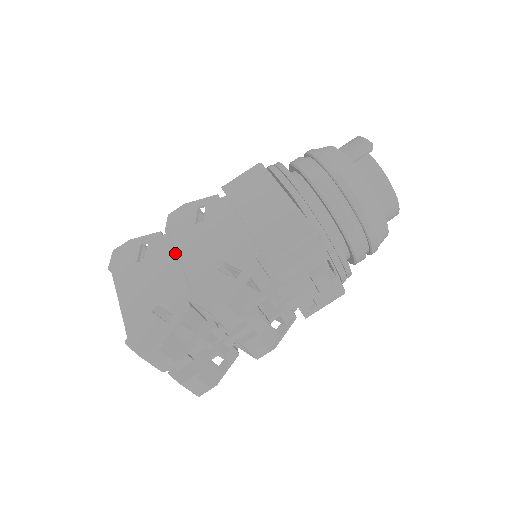
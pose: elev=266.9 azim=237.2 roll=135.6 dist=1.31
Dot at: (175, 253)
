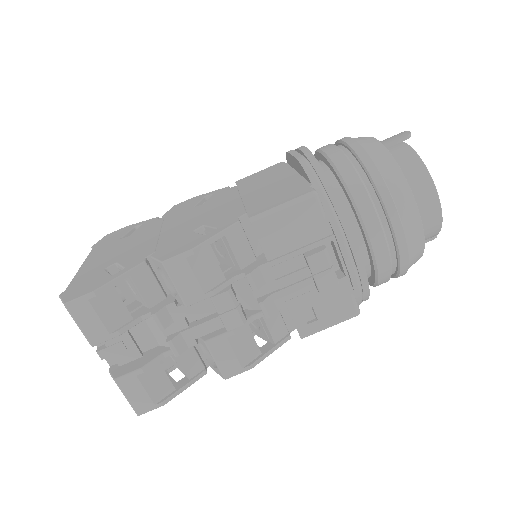
Dot at: (160, 227)
